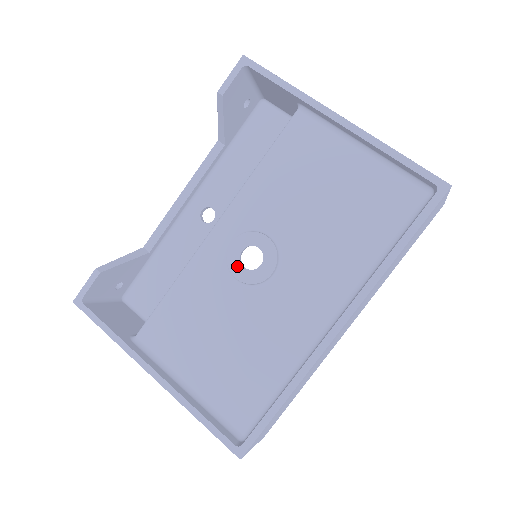
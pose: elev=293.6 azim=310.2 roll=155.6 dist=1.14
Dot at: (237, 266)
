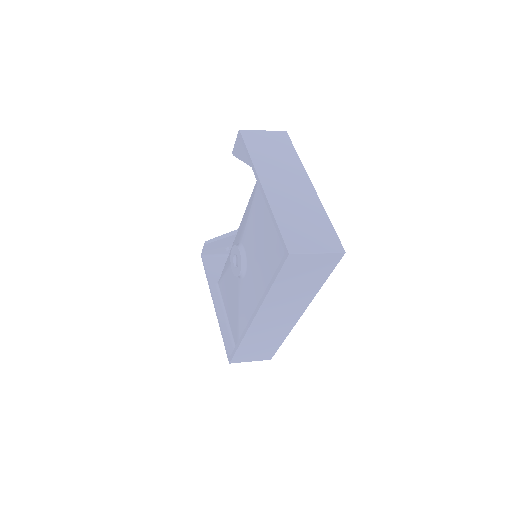
Dot at: (232, 263)
